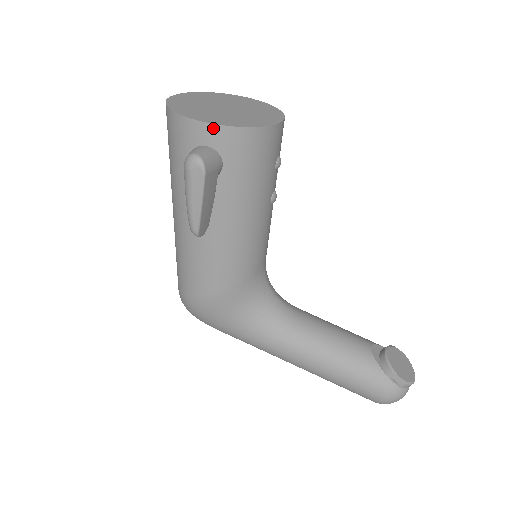
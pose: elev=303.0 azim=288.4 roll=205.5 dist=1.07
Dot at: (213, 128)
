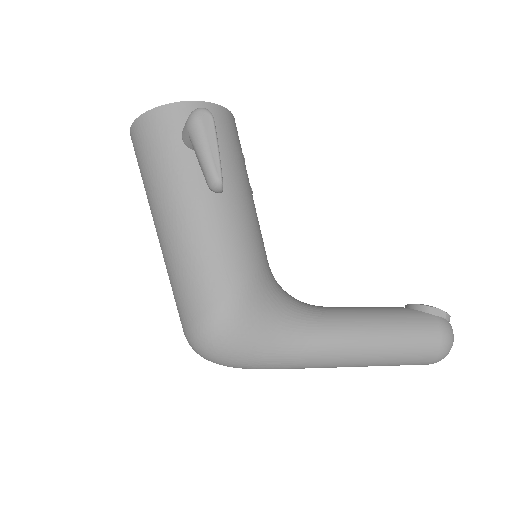
Dot at: (197, 104)
